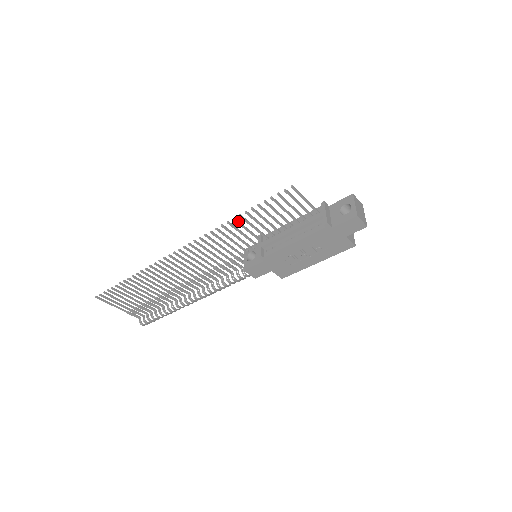
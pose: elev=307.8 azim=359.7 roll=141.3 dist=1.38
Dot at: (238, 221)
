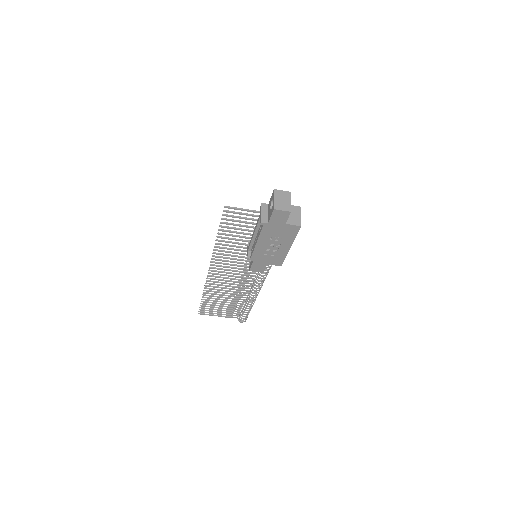
Dot at: (221, 240)
